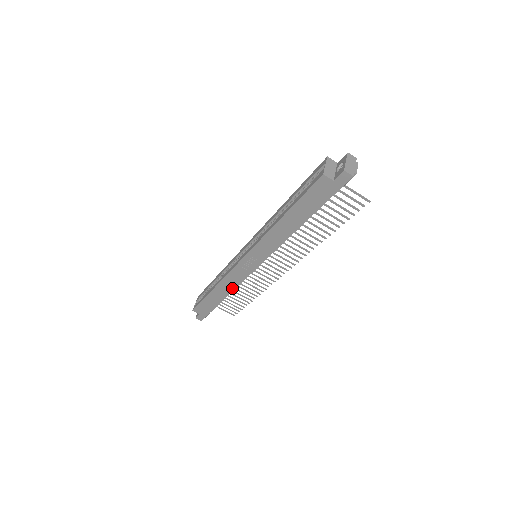
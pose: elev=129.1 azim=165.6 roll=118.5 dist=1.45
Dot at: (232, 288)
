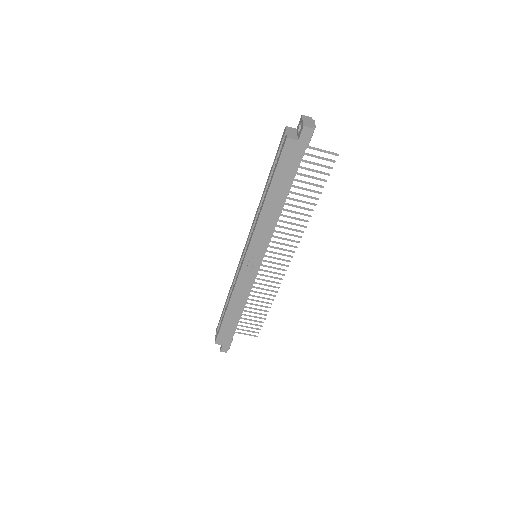
Dot at: (244, 299)
